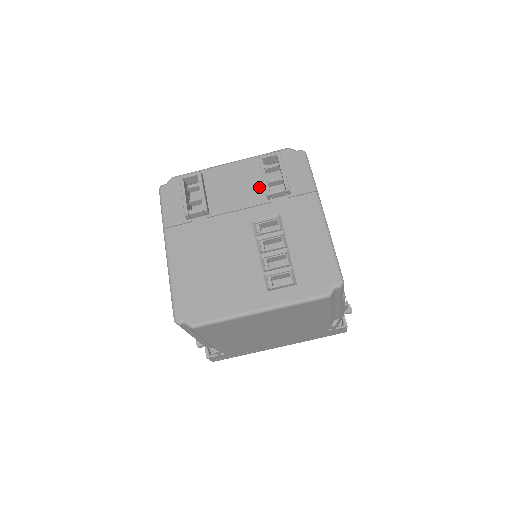
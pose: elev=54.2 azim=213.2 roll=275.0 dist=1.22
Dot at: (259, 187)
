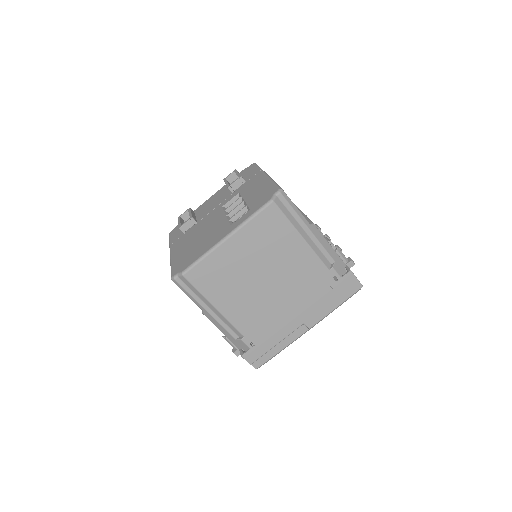
Dot at: (227, 193)
